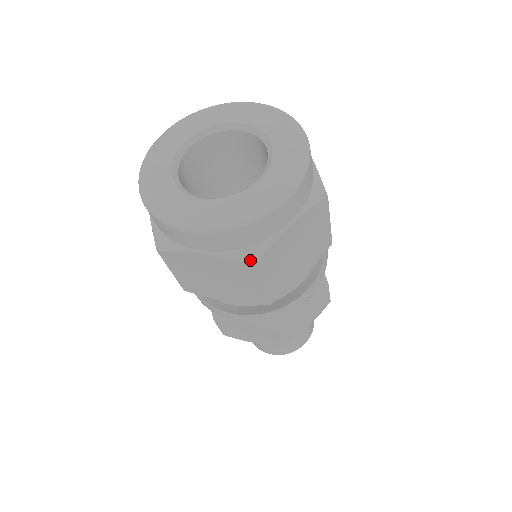
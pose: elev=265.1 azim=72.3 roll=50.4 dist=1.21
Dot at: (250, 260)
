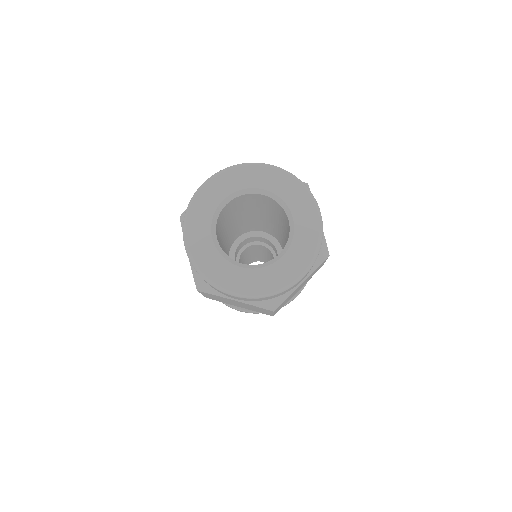
Dot at: (326, 256)
